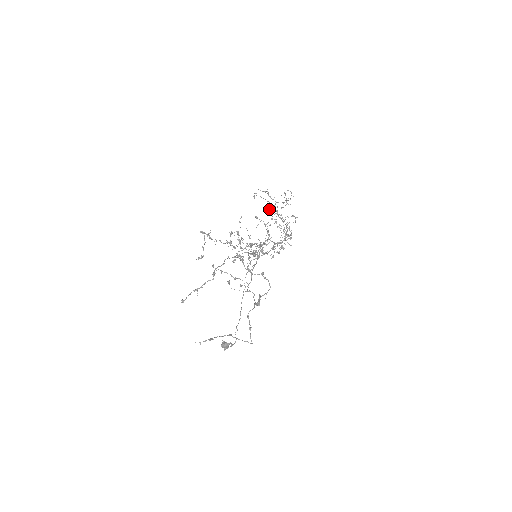
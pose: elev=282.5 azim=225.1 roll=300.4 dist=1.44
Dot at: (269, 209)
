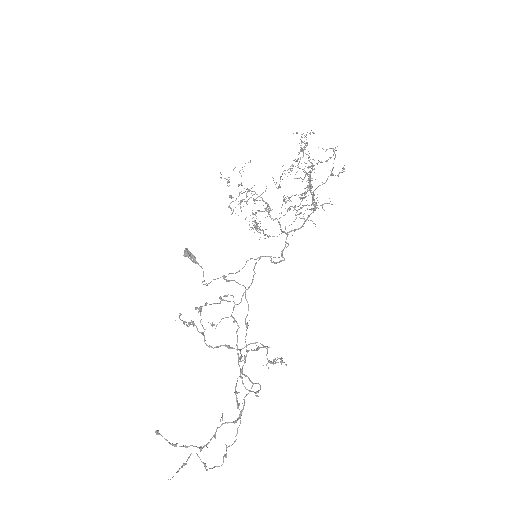
Dot at: (301, 149)
